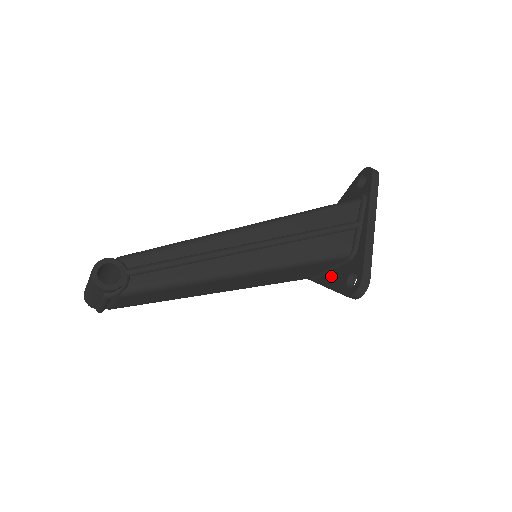
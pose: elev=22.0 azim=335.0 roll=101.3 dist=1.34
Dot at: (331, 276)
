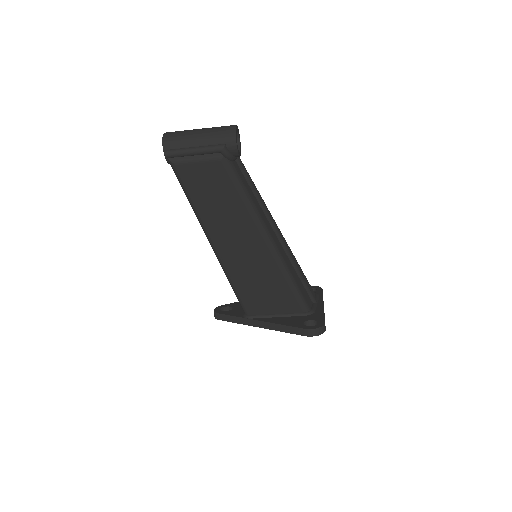
Dot at: (279, 319)
